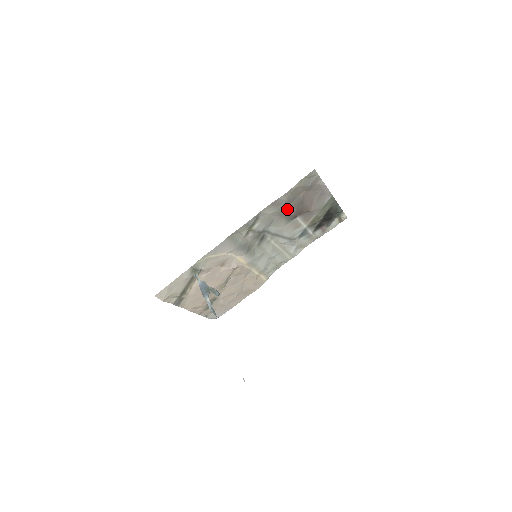
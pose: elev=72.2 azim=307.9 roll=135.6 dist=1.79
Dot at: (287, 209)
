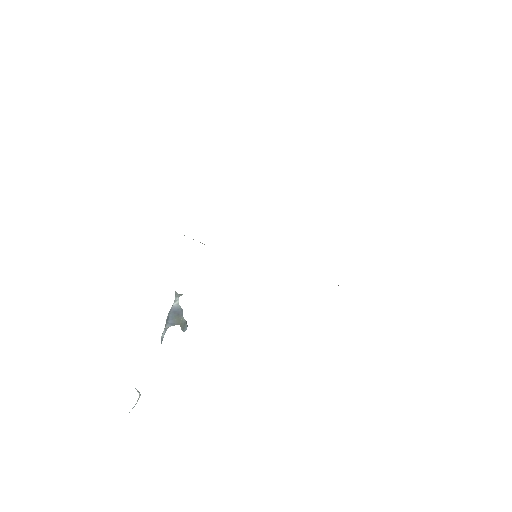
Dot at: occluded
